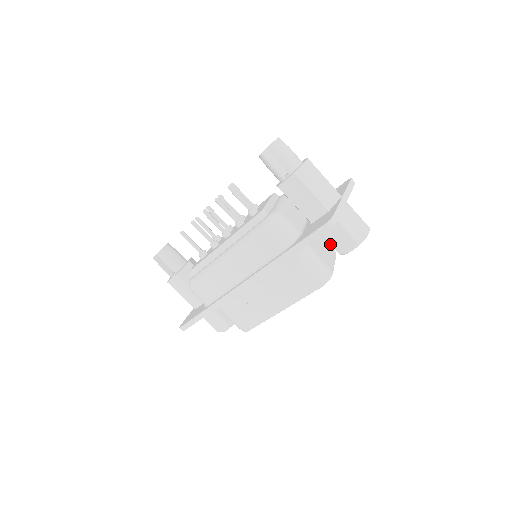
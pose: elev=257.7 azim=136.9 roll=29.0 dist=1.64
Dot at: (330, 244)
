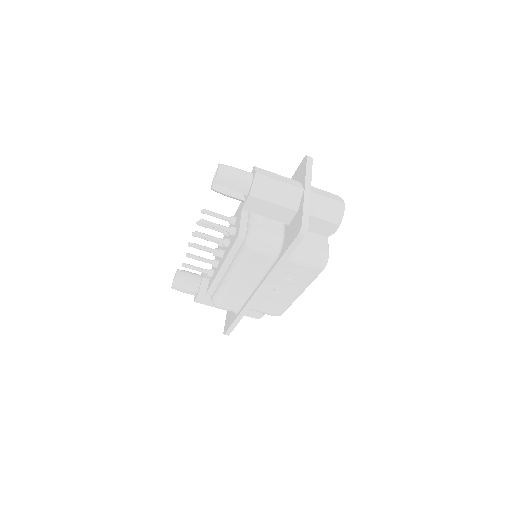
Dot at: occluded
